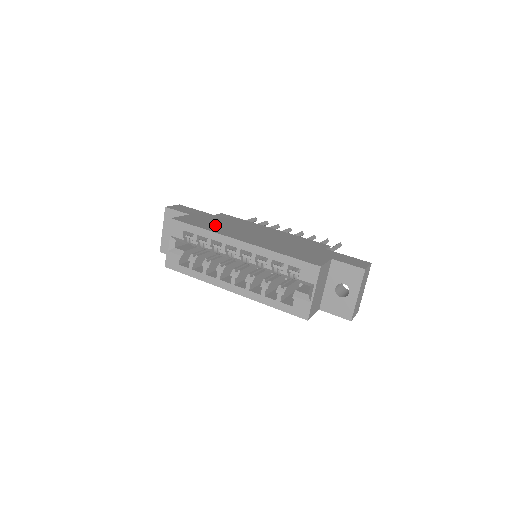
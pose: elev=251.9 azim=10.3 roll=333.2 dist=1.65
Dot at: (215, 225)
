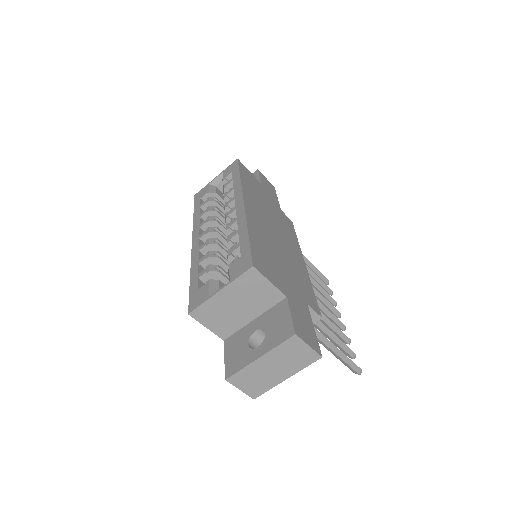
Dot at: (258, 195)
